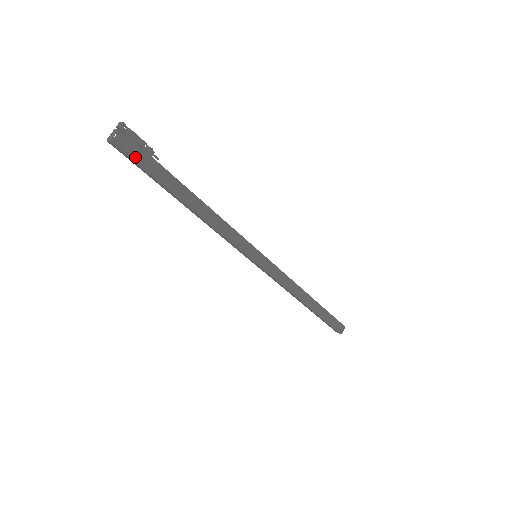
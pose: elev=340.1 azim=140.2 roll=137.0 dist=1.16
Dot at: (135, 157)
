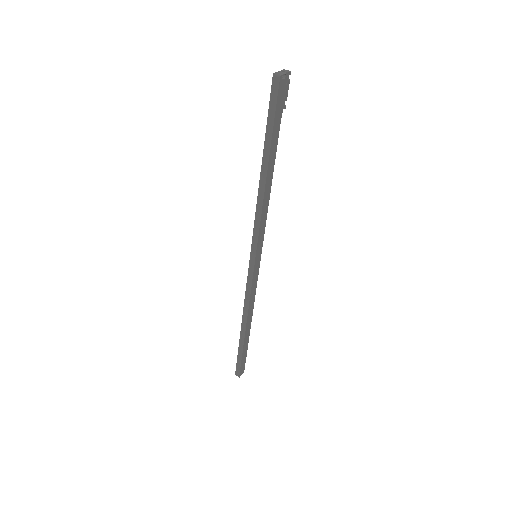
Dot at: (278, 103)
